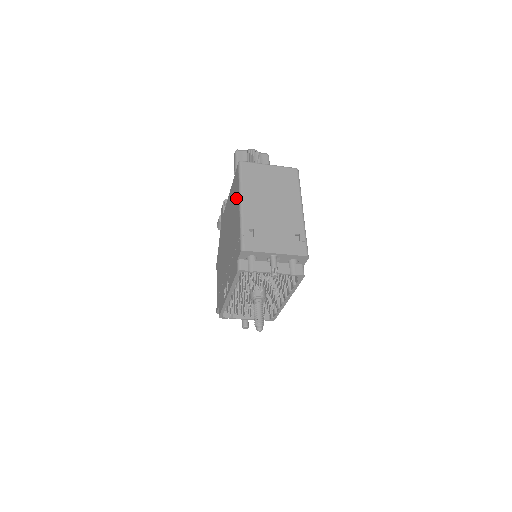
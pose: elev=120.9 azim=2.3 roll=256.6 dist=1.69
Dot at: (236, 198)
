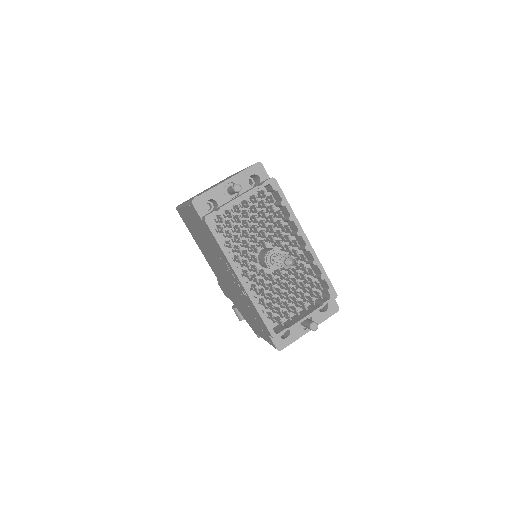
Dot at: (187, 220)
